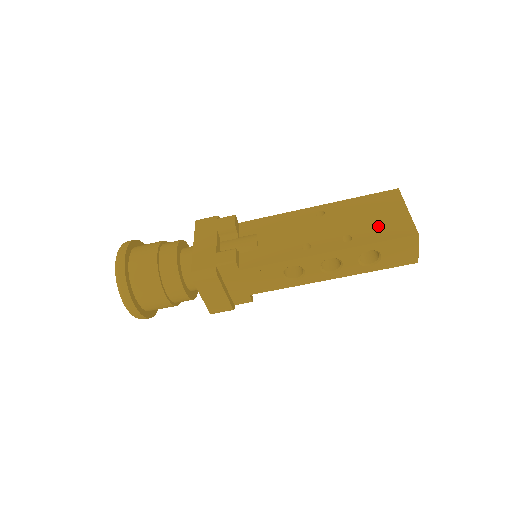
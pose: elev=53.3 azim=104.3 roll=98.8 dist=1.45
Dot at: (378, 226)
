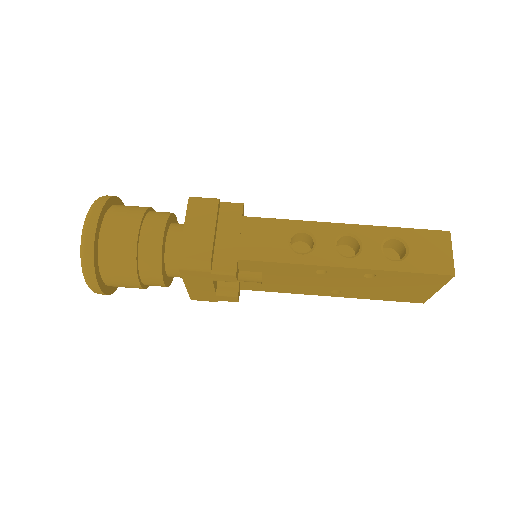
Dot at: occluded
